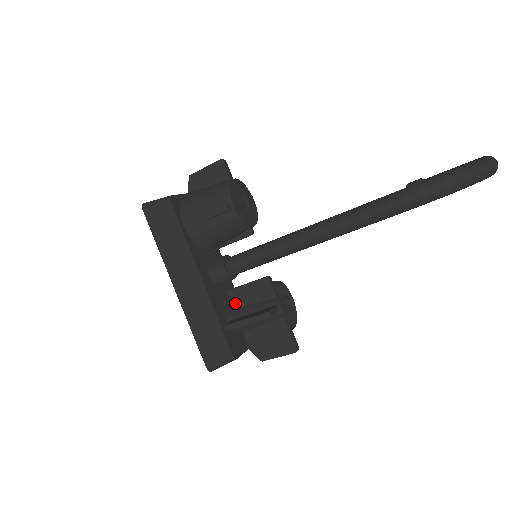
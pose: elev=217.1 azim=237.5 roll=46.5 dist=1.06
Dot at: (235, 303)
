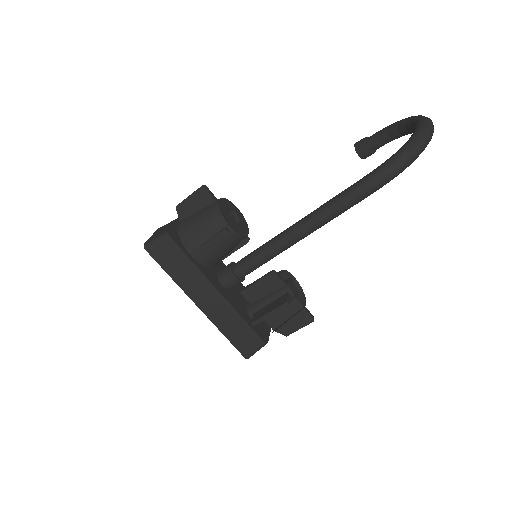
Dot at: (251, 299)
